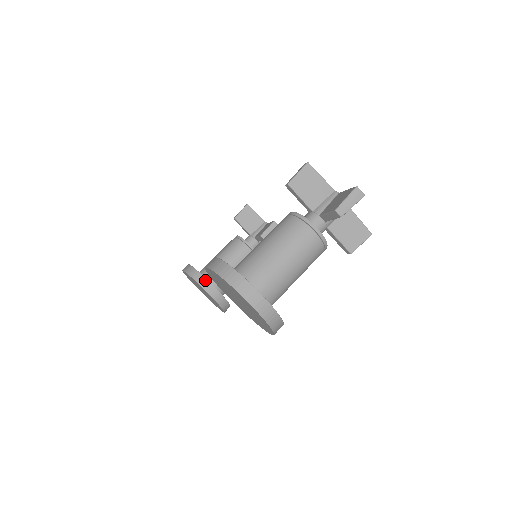
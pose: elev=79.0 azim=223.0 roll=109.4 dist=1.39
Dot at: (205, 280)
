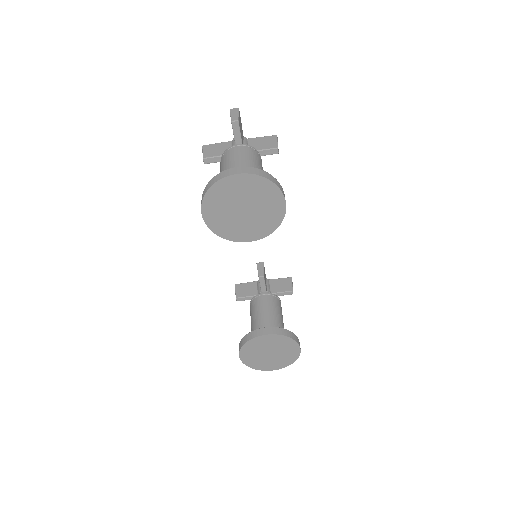
Dot at: (256, 331)
